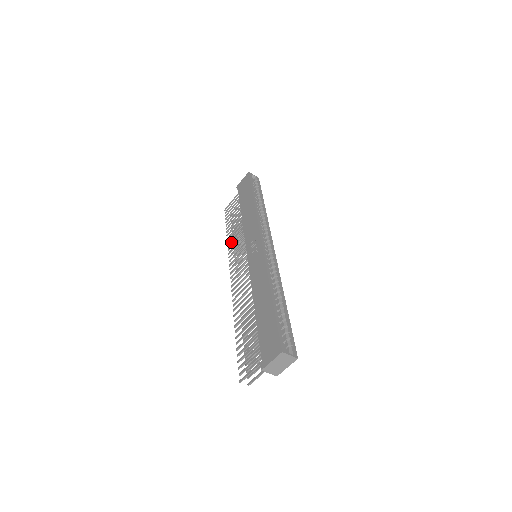
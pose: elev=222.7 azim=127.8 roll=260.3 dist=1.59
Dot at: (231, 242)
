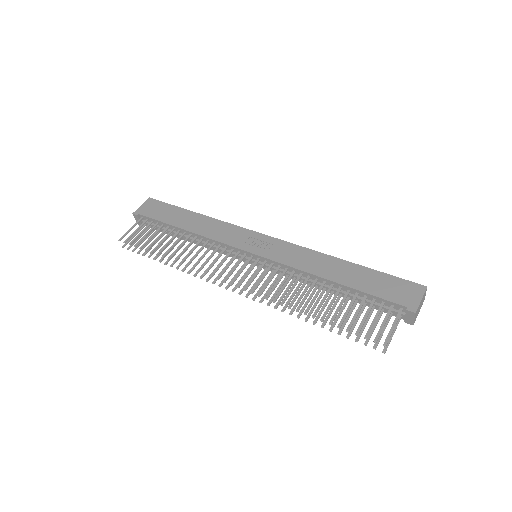
Dot at: (185, 258)
